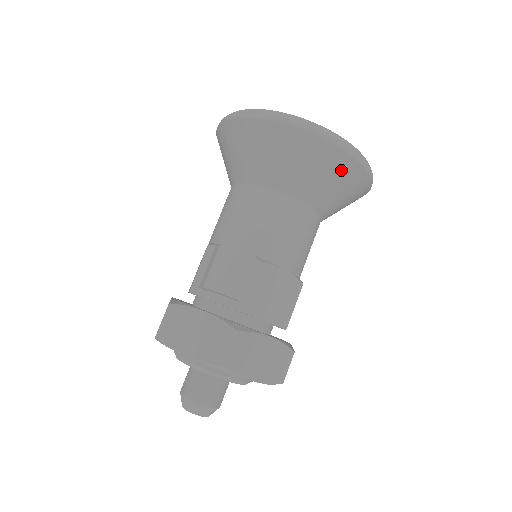
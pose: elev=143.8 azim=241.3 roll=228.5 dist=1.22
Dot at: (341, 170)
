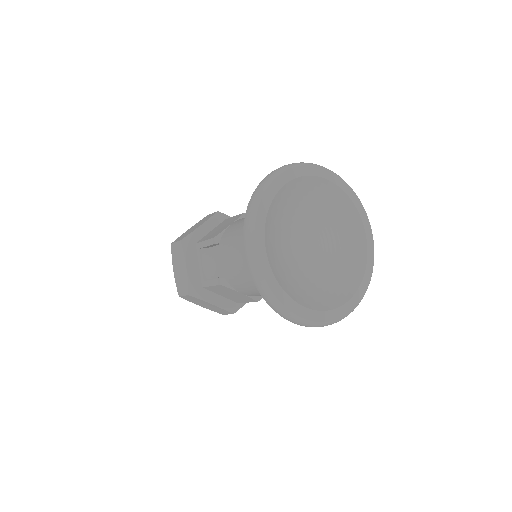
Dot at: occluded
